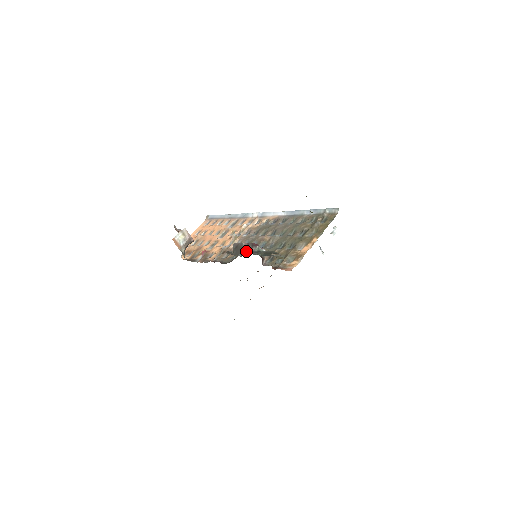
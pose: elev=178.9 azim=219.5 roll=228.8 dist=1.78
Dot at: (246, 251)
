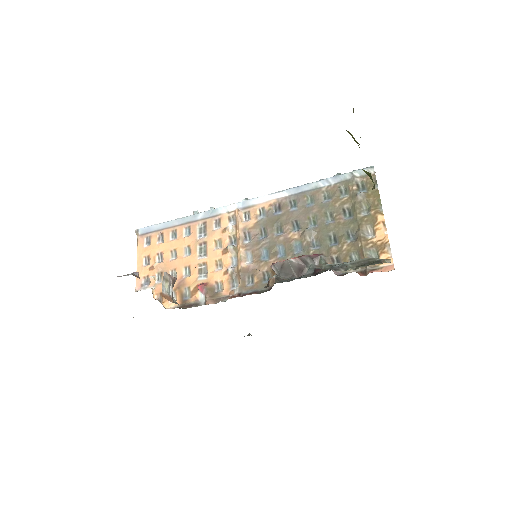
Dot at: (303, 268)
